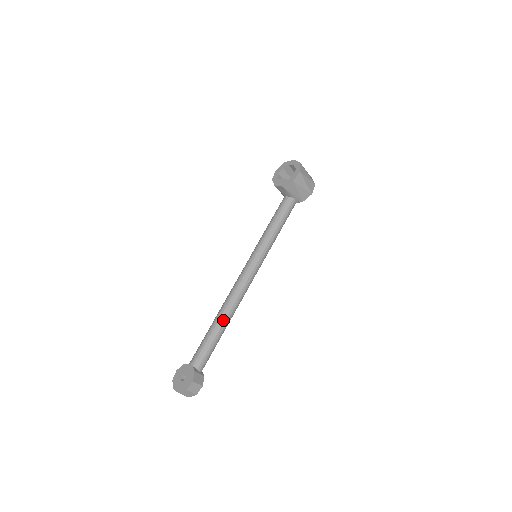
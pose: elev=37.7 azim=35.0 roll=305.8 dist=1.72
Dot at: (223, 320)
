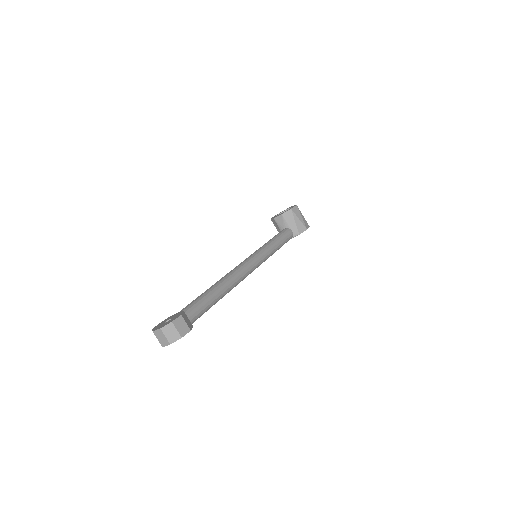
Dot at: (220, 285)
